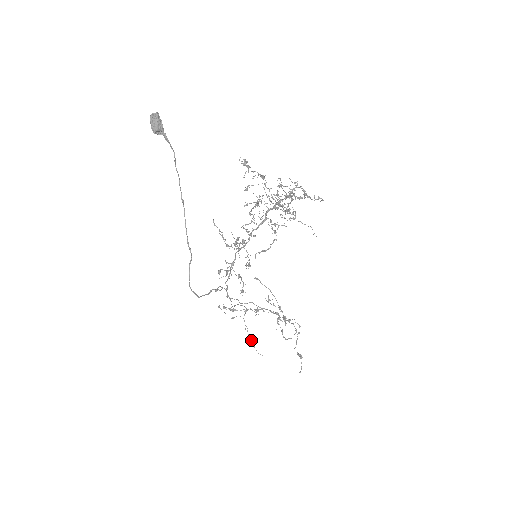
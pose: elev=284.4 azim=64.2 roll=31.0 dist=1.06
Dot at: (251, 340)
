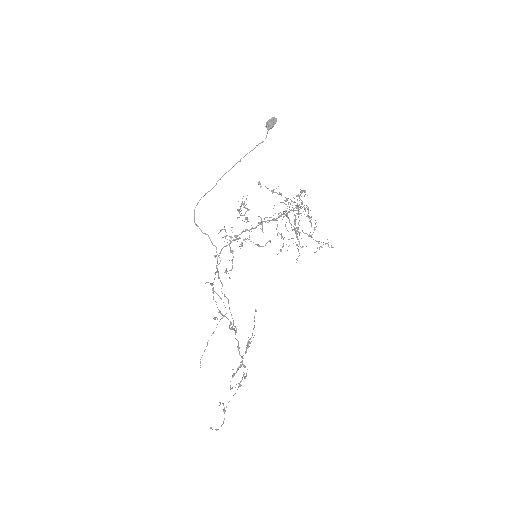
Dot at: (207, 345)
